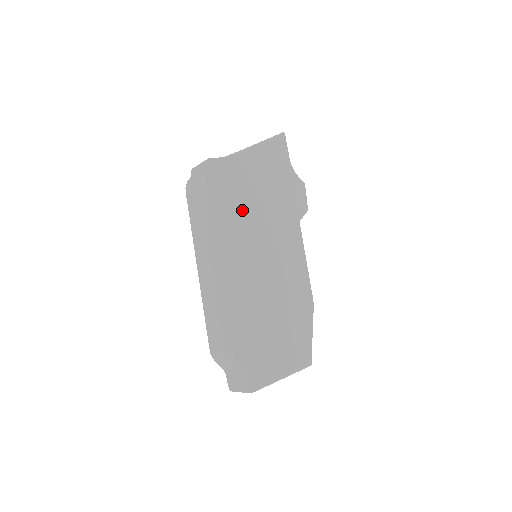
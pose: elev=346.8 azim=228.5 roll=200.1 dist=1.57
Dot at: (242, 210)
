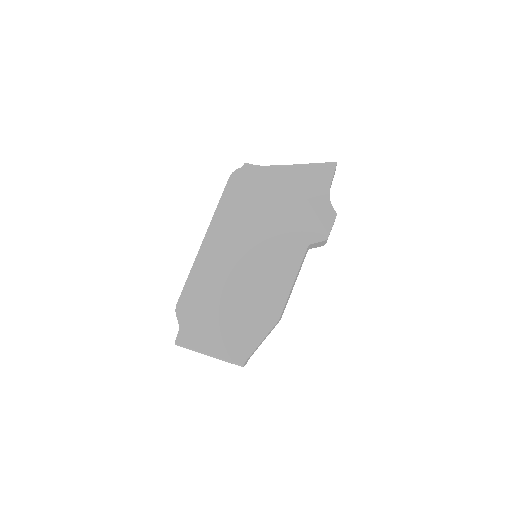
Dot at: (250, 211)
